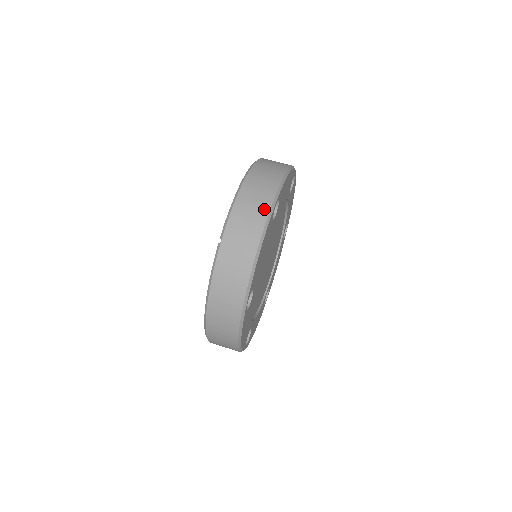
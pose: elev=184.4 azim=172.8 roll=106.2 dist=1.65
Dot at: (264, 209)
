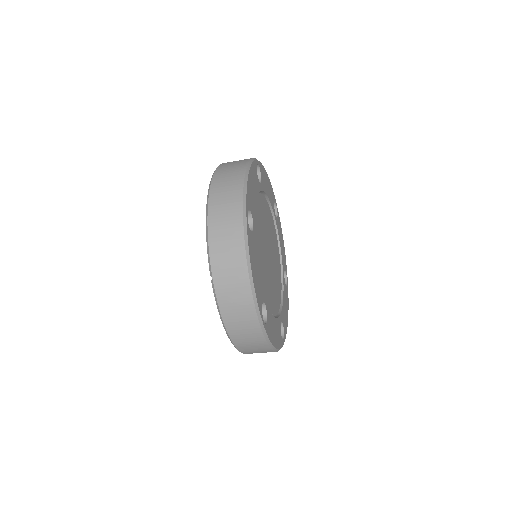
Dot at: (238, 230)
